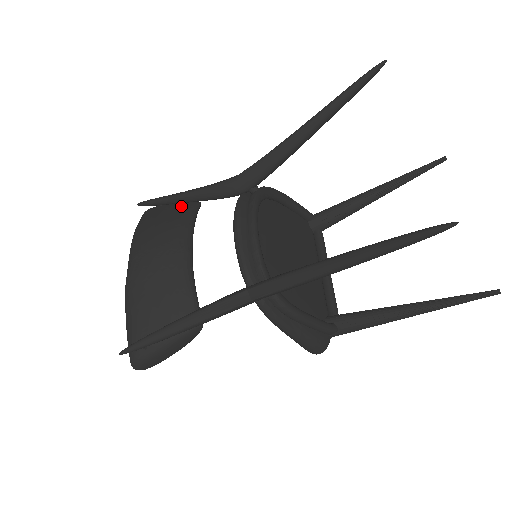
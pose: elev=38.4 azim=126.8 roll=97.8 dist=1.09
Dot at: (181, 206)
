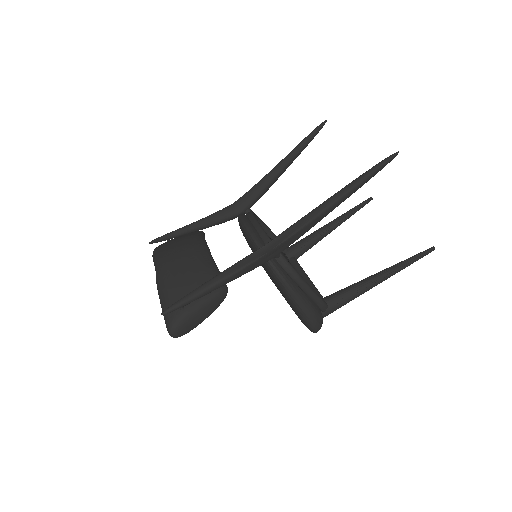
Dot at: (190, 233)
